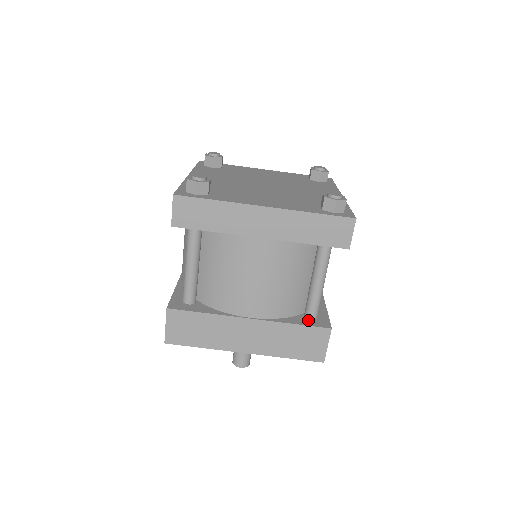
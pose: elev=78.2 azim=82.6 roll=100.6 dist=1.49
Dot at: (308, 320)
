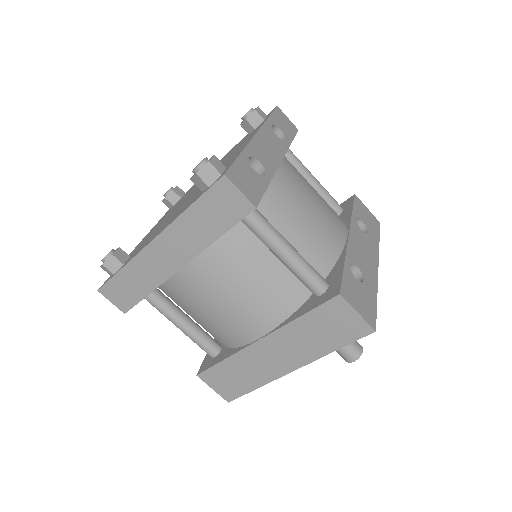
Dot at: (316, 299)
